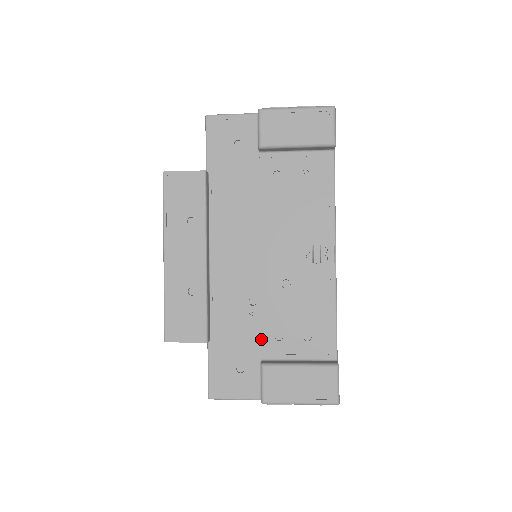
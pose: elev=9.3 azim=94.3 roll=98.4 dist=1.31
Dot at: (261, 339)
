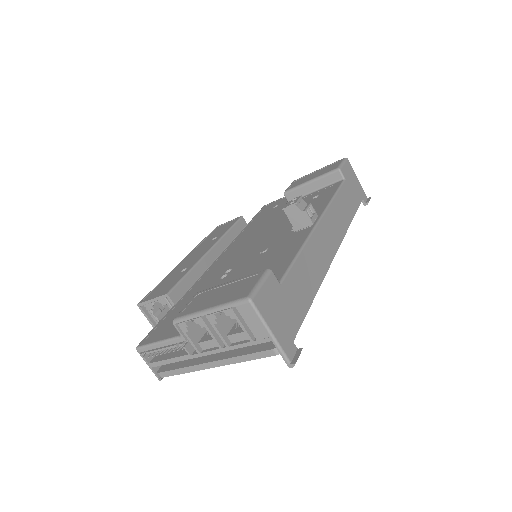
Dot at: occluded
